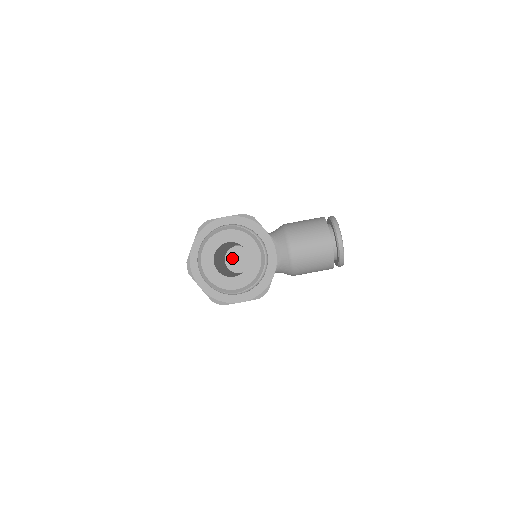
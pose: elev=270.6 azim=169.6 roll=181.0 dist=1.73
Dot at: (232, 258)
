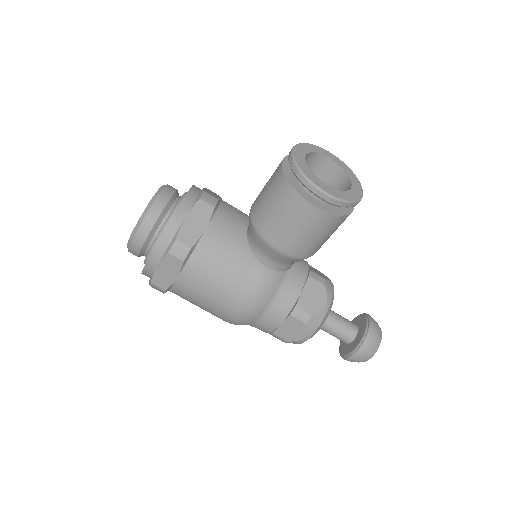
Dot at: occluded
